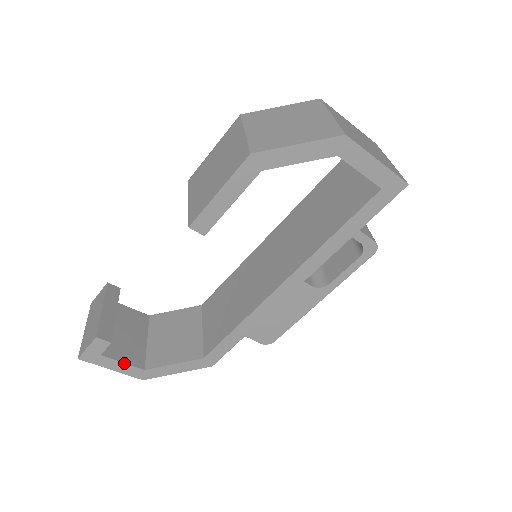
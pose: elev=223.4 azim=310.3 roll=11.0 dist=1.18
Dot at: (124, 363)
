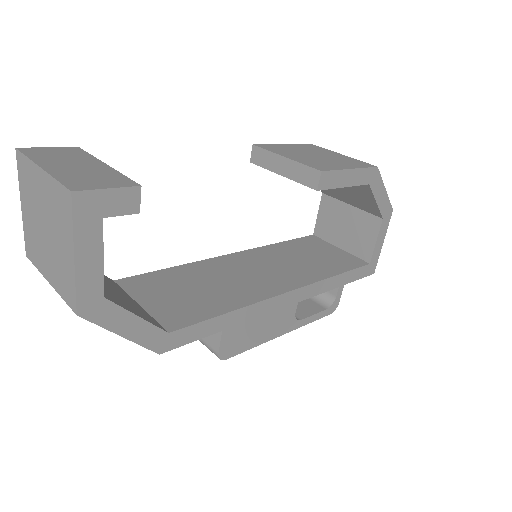
Dot at: (103, 261)
